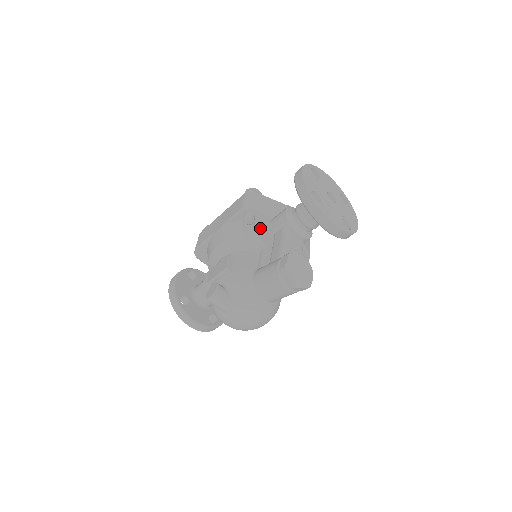
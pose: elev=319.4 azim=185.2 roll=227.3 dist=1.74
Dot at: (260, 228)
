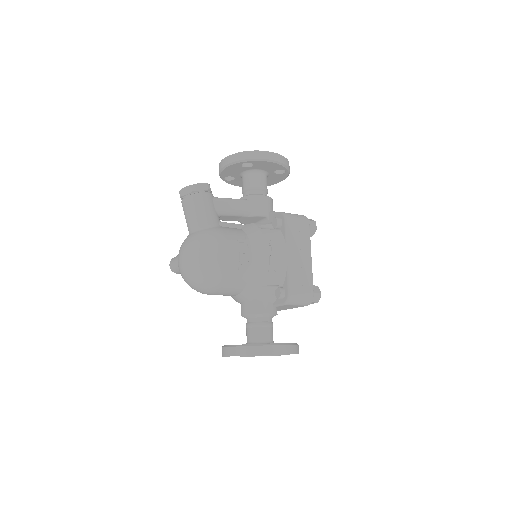
Dot at: occluded
